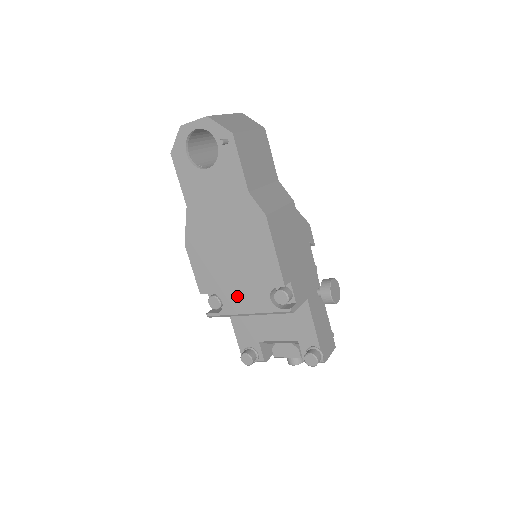
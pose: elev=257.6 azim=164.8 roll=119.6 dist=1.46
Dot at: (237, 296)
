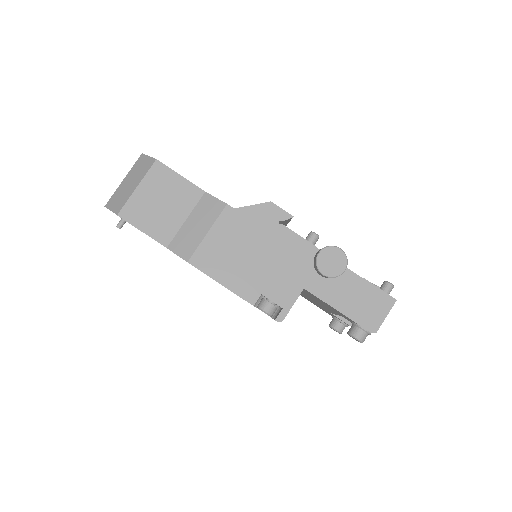
Dot at: occluded
